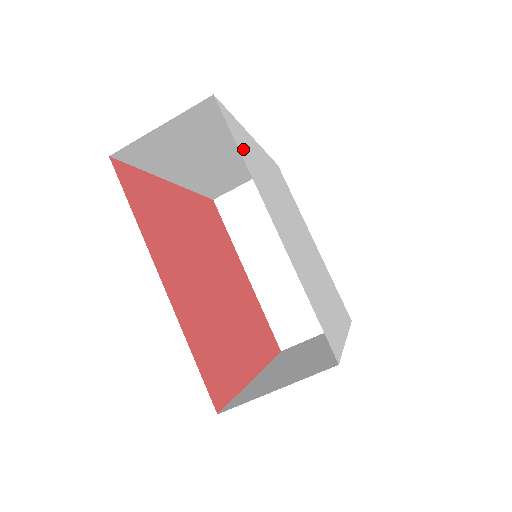
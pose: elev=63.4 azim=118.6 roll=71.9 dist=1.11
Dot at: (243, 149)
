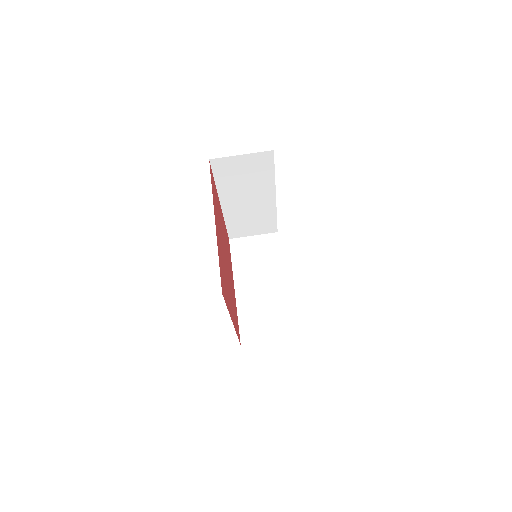
Dot at: occluded
